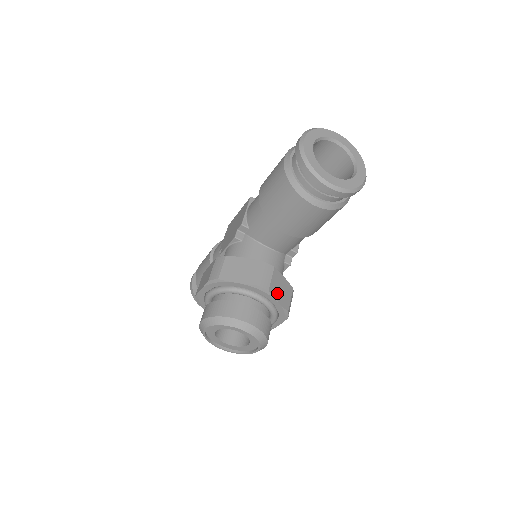
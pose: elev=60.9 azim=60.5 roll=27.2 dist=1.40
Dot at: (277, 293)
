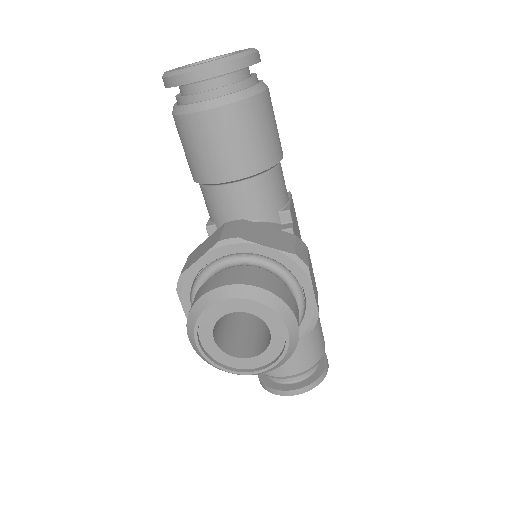
Dot at: (260, 239)
